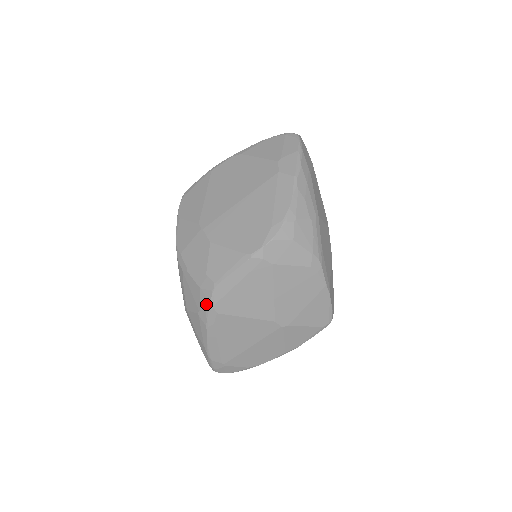
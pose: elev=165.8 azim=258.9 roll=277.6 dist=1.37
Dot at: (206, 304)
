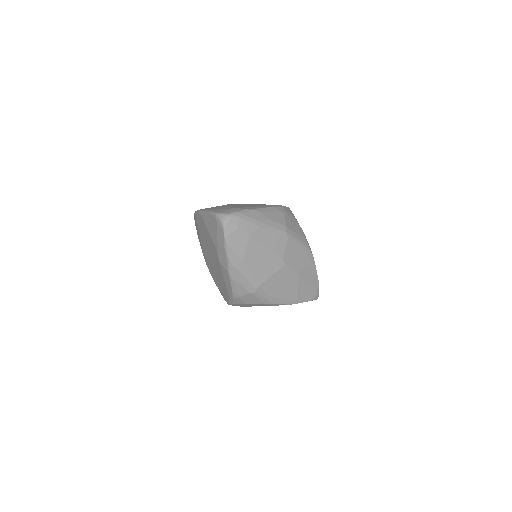
Dot at: occluded
